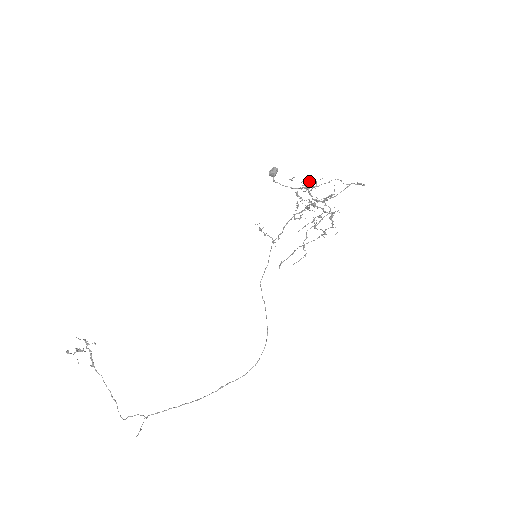
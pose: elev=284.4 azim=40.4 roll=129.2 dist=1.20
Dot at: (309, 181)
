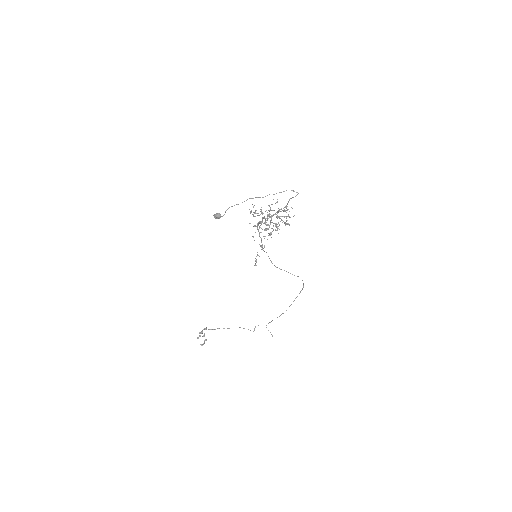
Dot at: occluded
